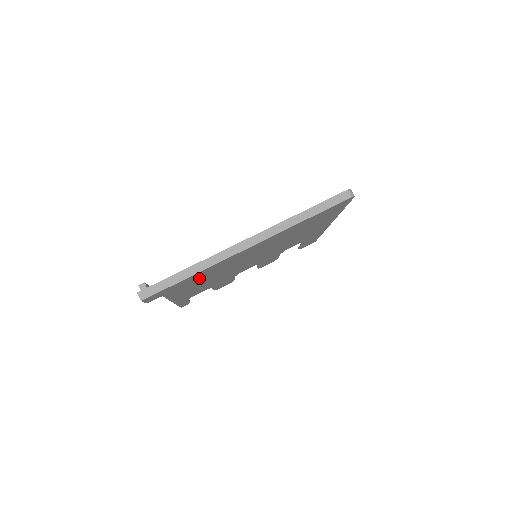
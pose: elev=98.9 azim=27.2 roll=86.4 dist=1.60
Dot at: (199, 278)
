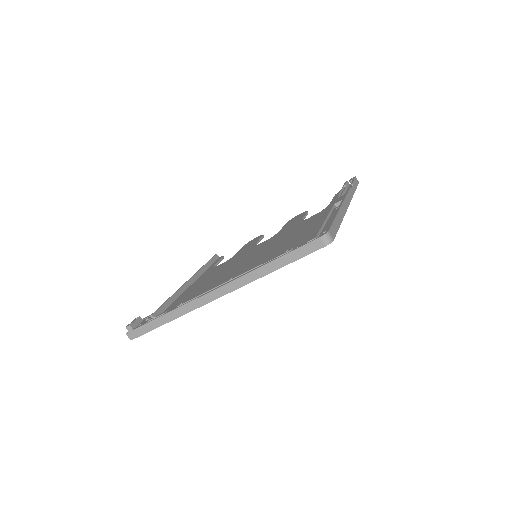
Dot at: occluded
